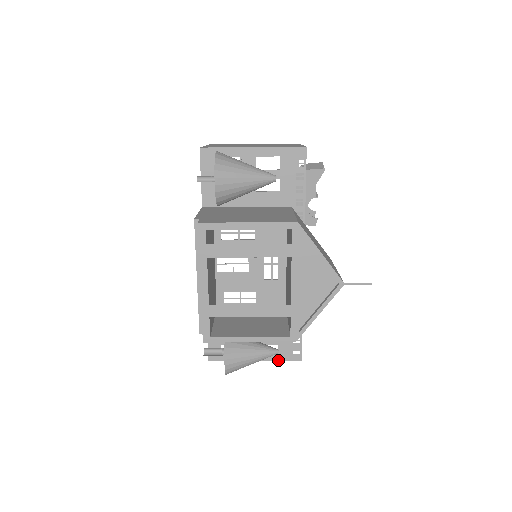
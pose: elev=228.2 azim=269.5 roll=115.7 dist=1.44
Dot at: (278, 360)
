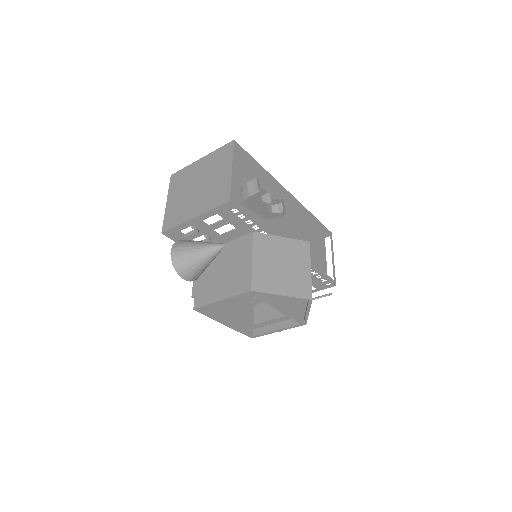
Dot at: (319, 290)
